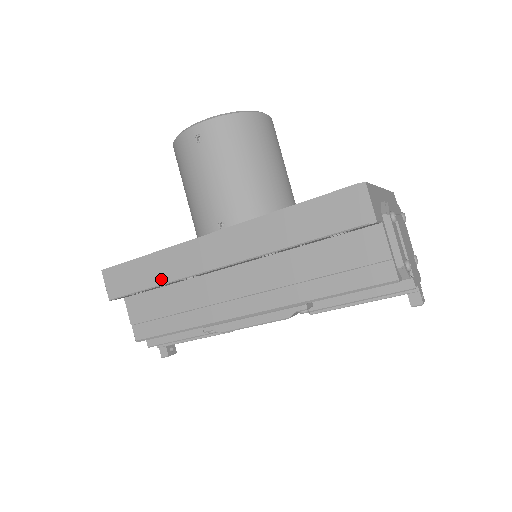
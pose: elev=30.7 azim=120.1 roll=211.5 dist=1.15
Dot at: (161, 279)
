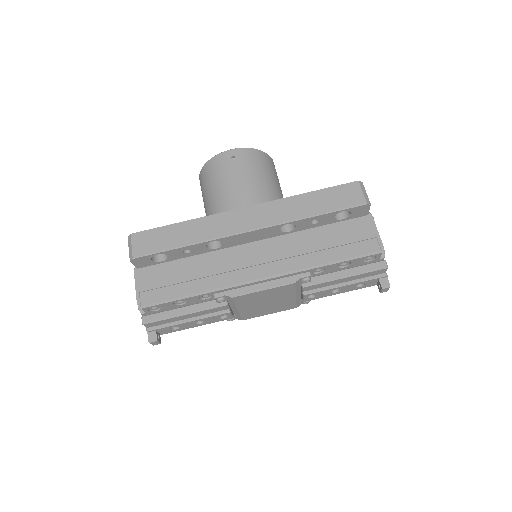
Dot at: (193, 240)
